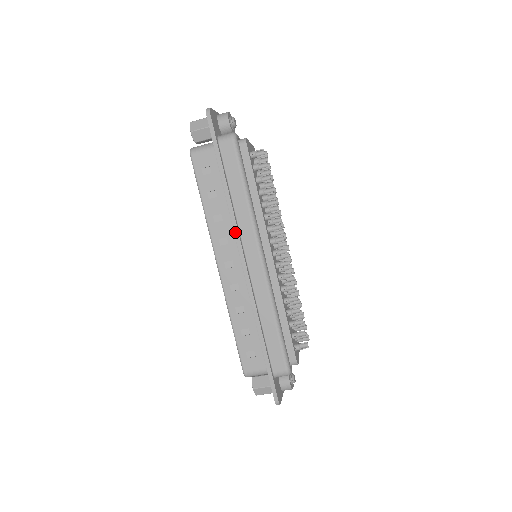
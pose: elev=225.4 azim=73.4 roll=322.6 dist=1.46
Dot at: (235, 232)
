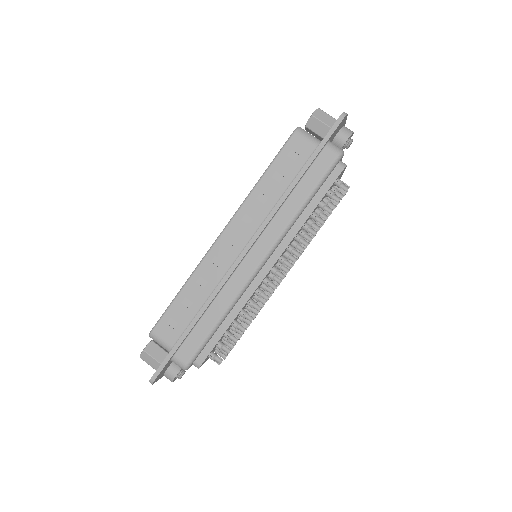
Dot at: (264, 222)
